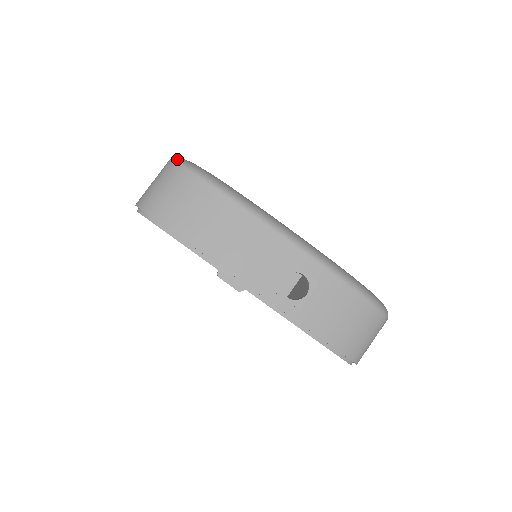
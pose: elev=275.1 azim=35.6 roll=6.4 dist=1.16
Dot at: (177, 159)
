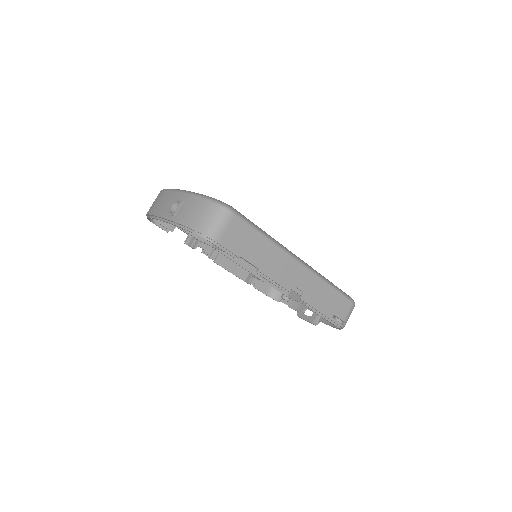
Dot at: occluded
